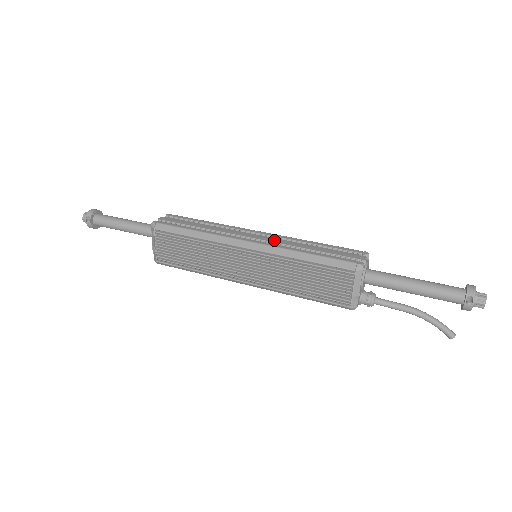
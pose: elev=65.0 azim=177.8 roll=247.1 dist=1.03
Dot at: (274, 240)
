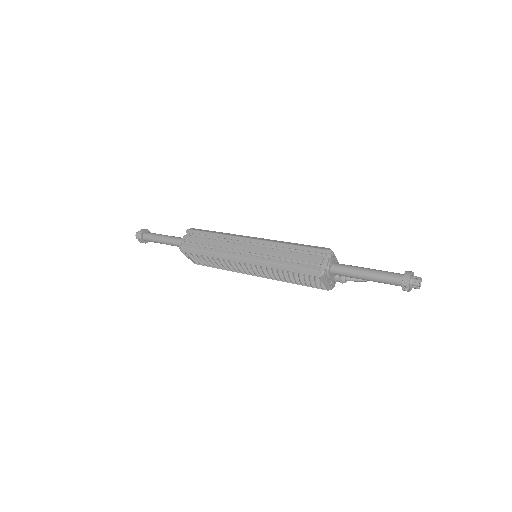
Dot at: (261, 251)
